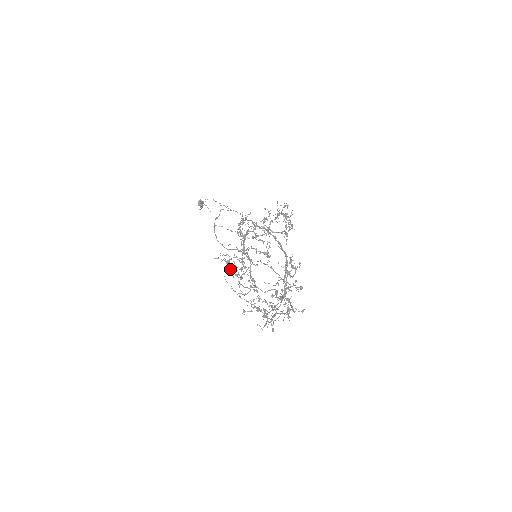
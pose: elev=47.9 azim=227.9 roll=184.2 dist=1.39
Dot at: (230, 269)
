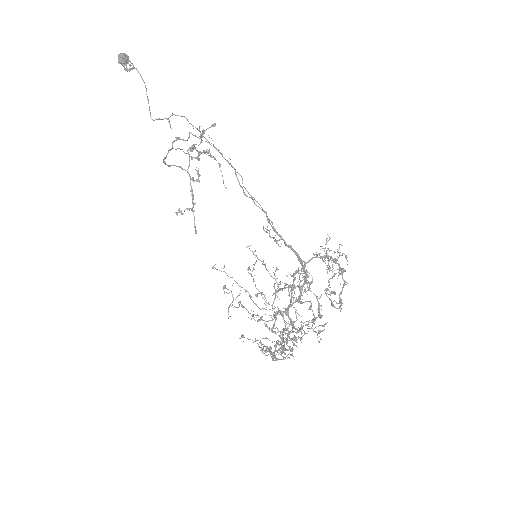
Dot at: occluded
